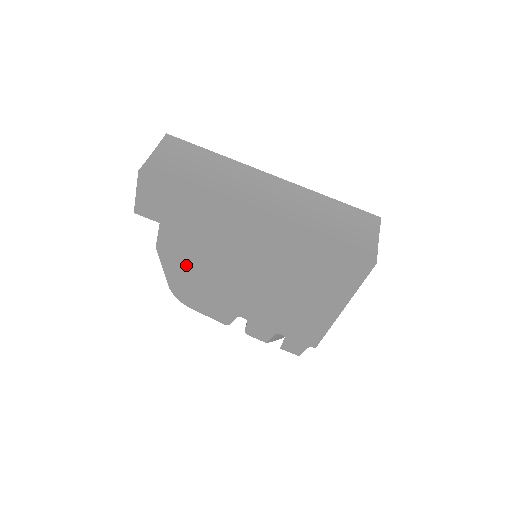
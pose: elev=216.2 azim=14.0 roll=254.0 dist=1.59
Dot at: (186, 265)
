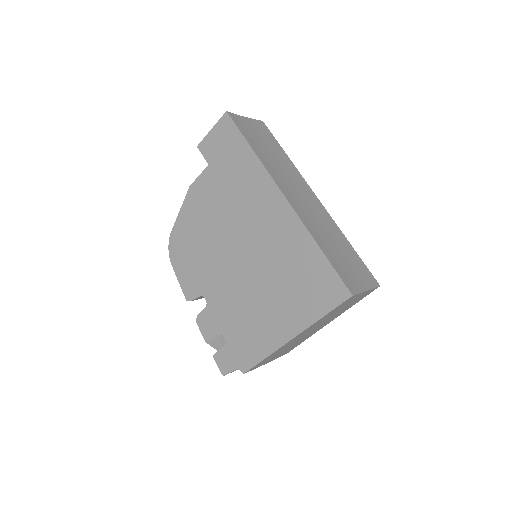
Dot at: (199, 216)
